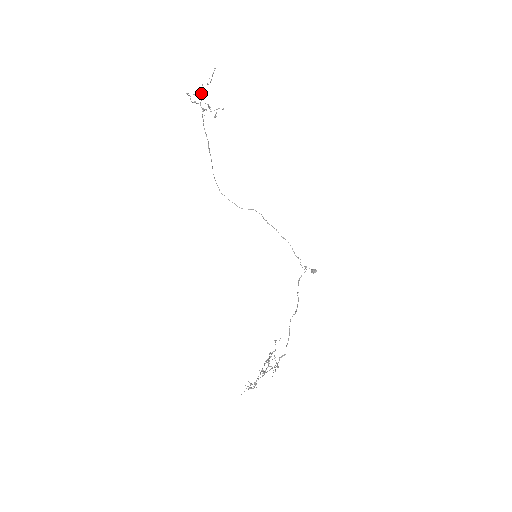
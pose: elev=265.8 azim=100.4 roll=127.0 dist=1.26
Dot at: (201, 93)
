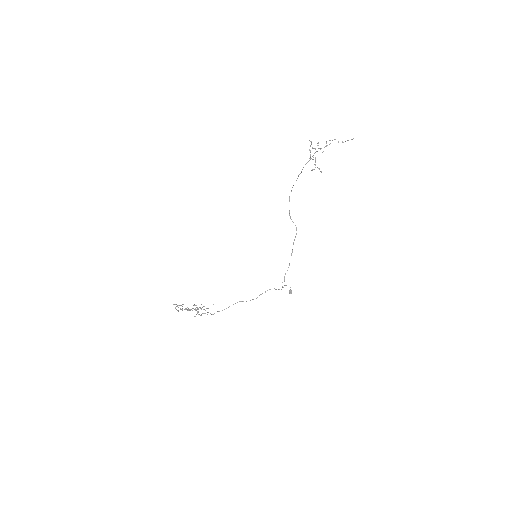
Dot at: (320, 148)
